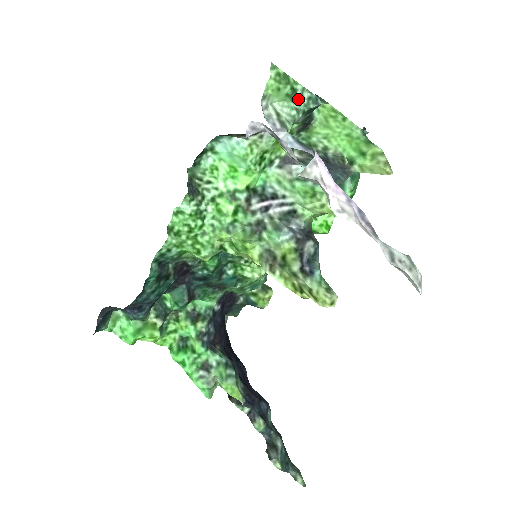
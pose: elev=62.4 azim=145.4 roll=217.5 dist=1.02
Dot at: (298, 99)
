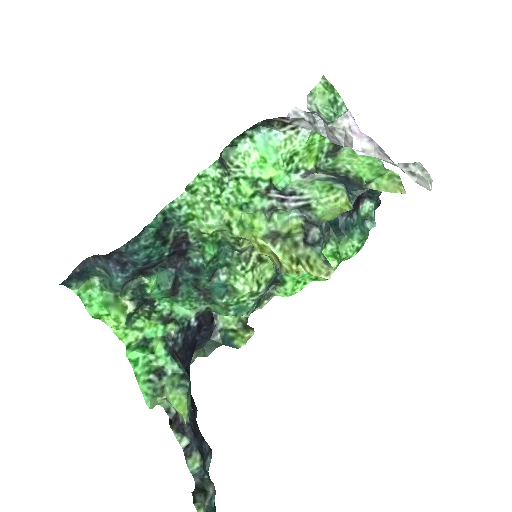
Dot at: (337, 108)
